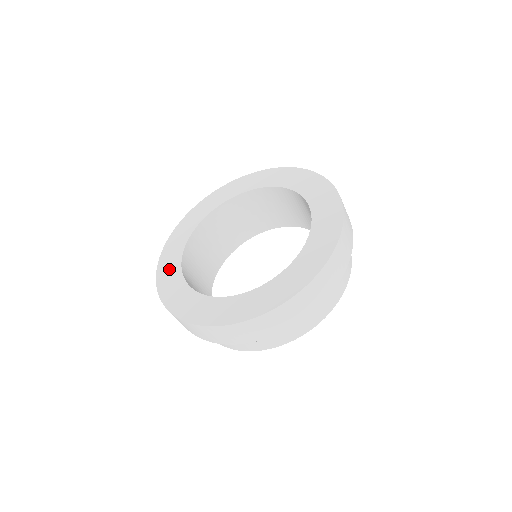
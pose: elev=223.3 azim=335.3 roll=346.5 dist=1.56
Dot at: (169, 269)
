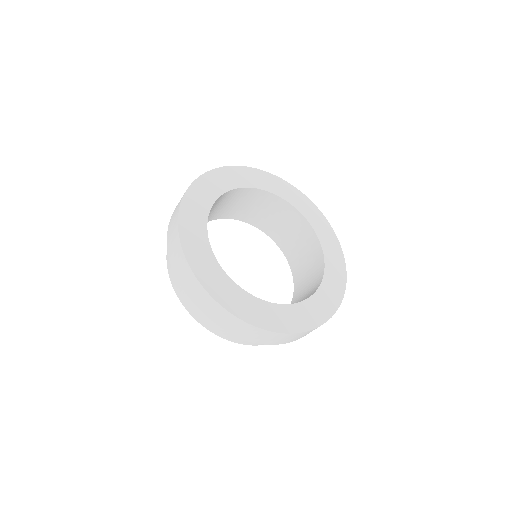
Dot at: (194, 218)
